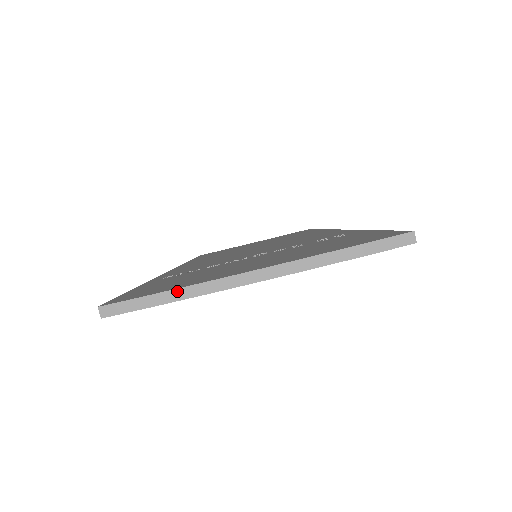
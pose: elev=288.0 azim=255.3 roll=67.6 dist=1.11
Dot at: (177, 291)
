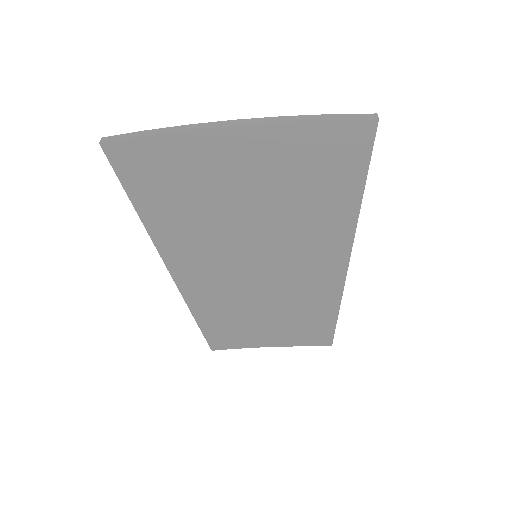
Dot at: (167, 128)
